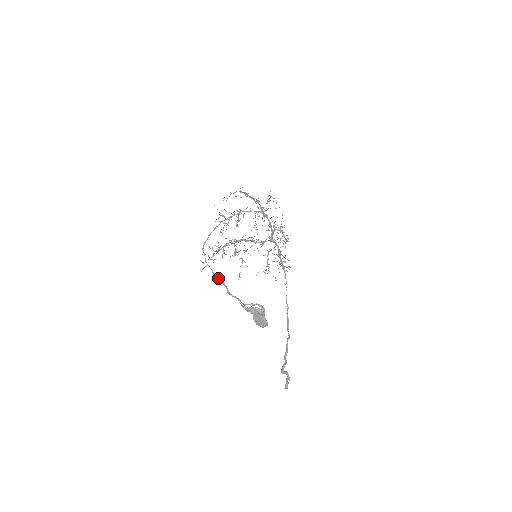
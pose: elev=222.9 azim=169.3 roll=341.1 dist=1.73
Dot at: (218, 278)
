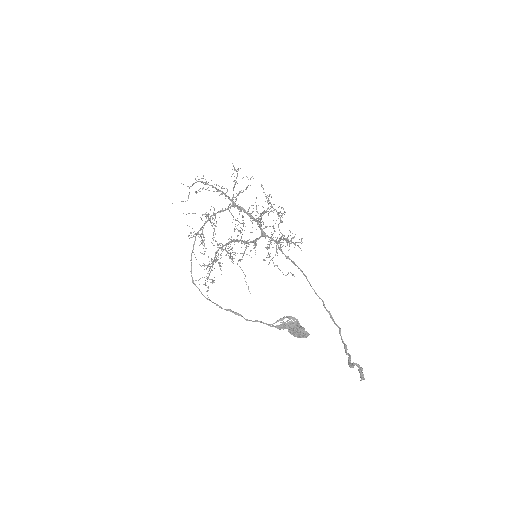
Dot at: (227, 310)
